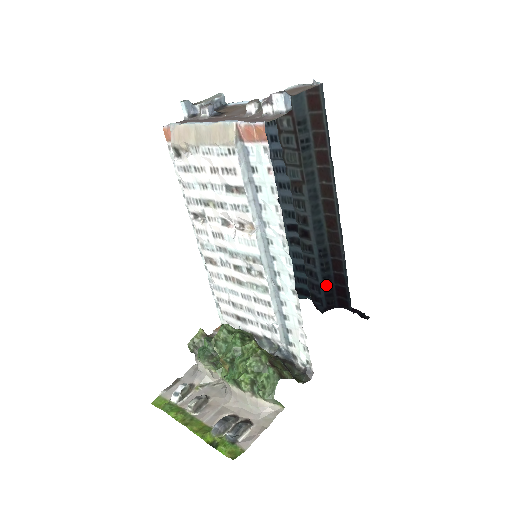
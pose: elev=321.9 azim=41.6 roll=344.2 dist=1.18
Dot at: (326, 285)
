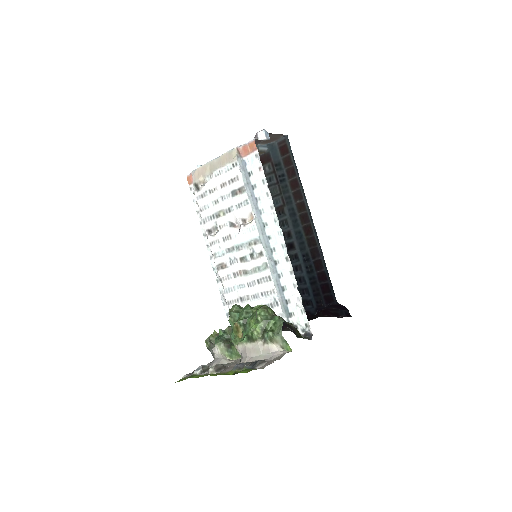
Dot at: (313, 286)
